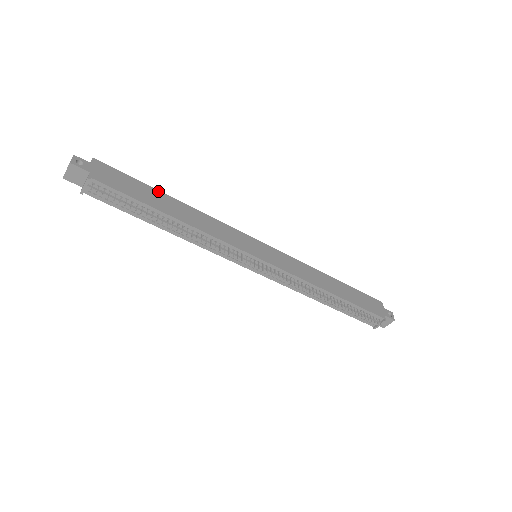
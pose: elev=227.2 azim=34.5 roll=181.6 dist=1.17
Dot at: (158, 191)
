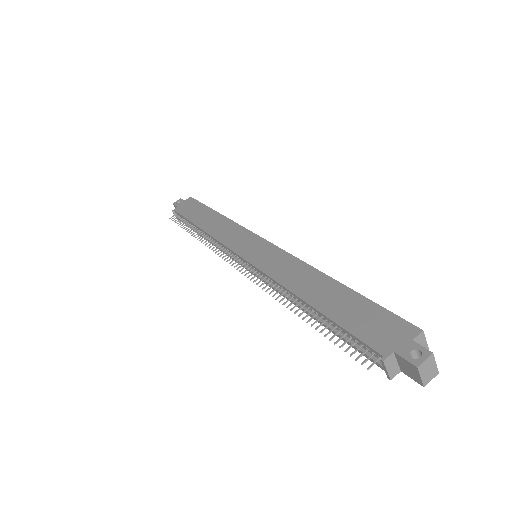
Dot at: (211, 209)
